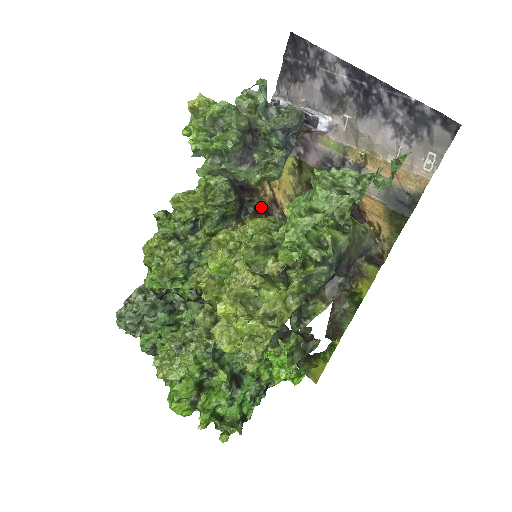
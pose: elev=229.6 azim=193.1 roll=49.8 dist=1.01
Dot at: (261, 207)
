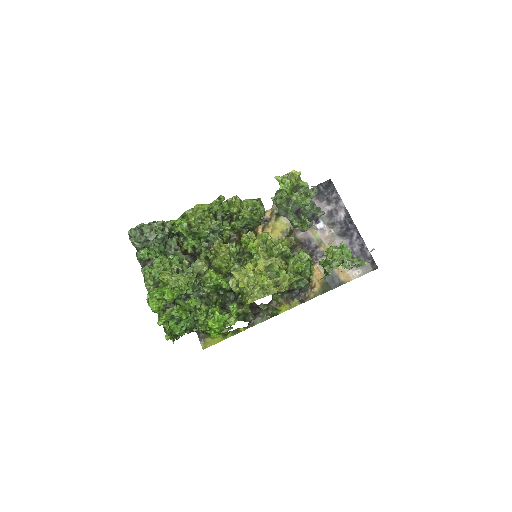
Dot at: occluded
